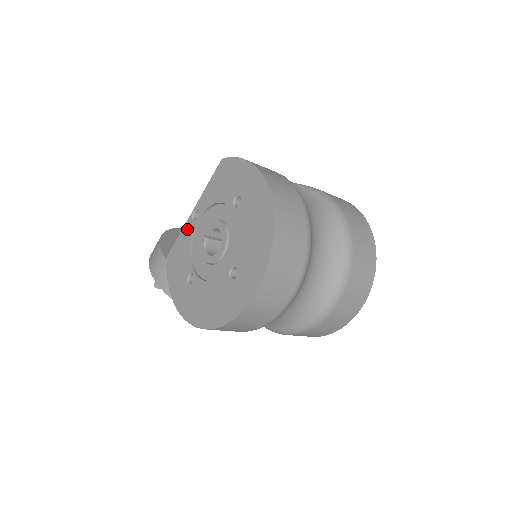
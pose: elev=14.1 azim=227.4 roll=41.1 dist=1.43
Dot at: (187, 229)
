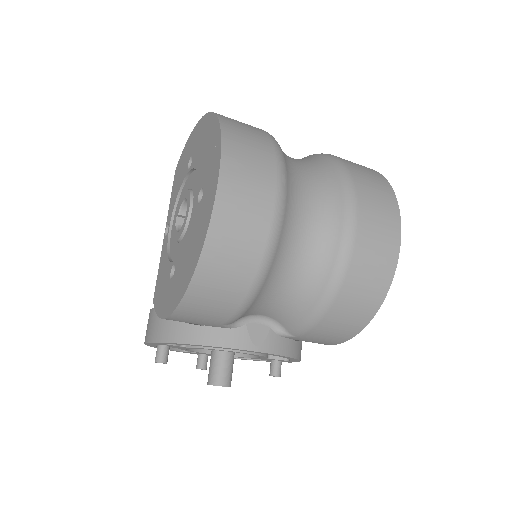
Dot at: (163, 250)
